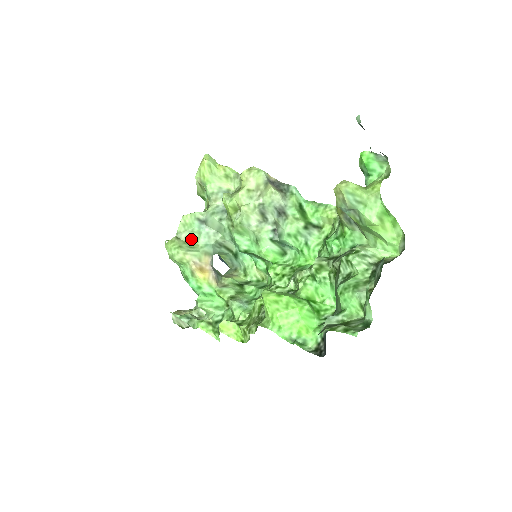
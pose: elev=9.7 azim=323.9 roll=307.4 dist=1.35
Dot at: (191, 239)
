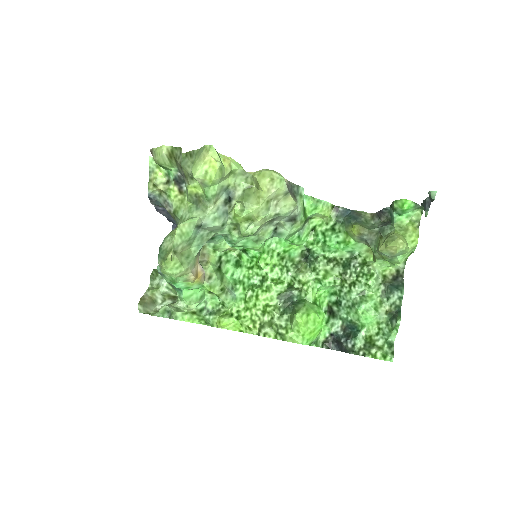
Dot at: (186, 247)
